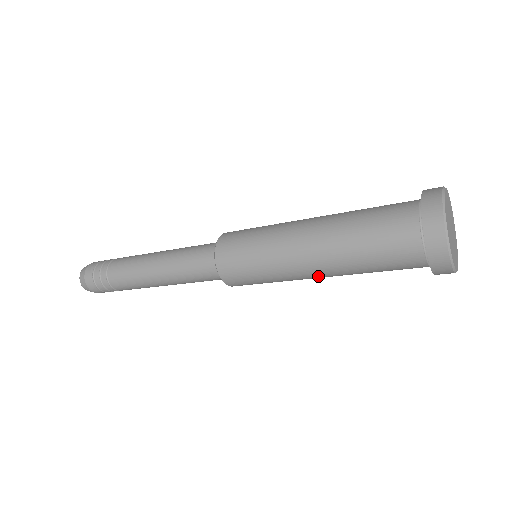
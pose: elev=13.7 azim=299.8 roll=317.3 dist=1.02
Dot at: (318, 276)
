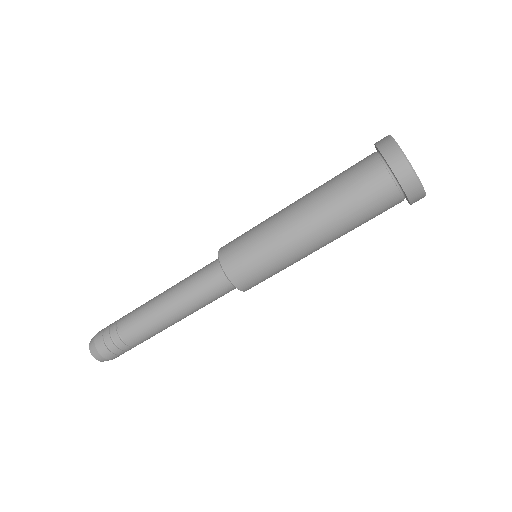
Dot at: (297, 214)
